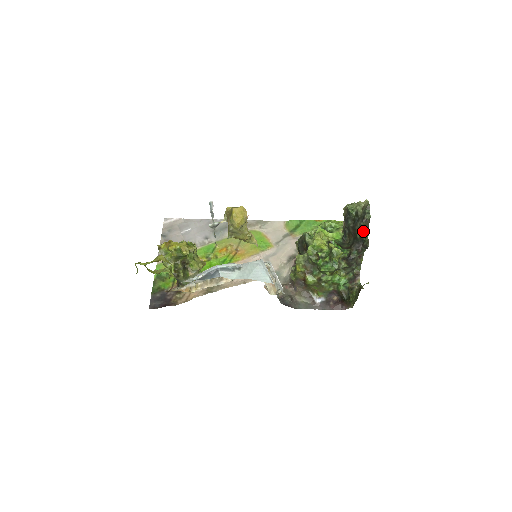
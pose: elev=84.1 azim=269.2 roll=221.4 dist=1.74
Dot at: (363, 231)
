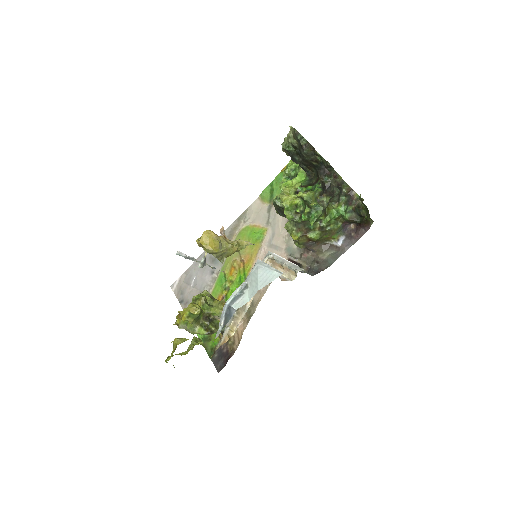
Dot at: (313, 156)
